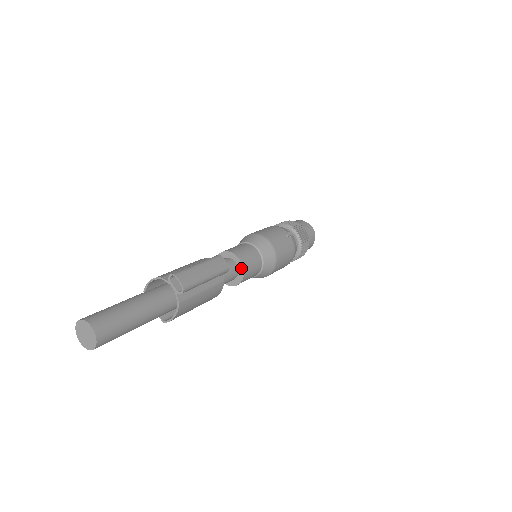
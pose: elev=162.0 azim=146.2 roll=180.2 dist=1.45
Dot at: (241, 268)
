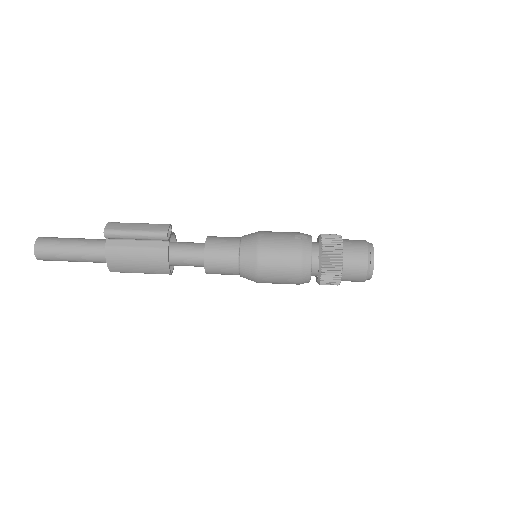
Dot at: (205, 249)
